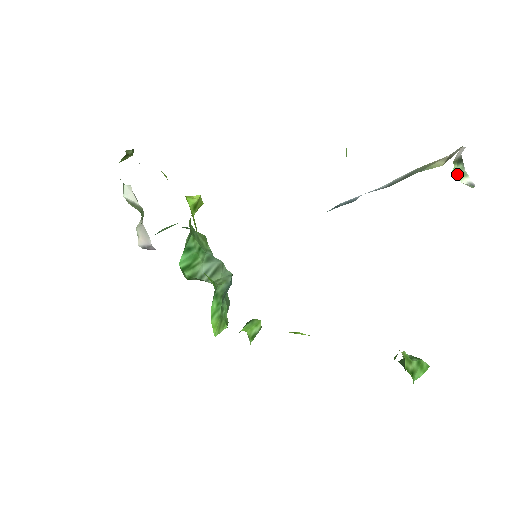
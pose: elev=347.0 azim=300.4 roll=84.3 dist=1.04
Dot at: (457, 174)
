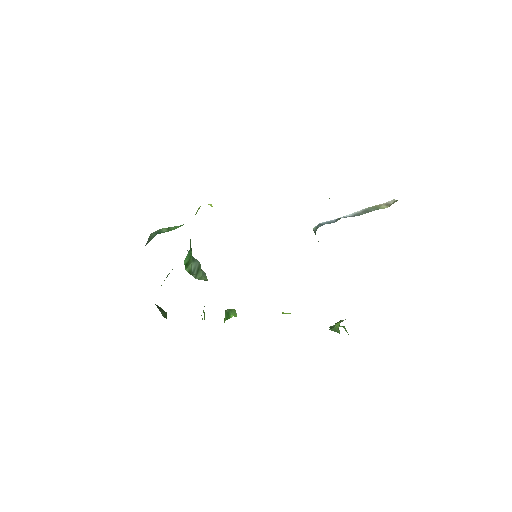
Dot at: occluded
